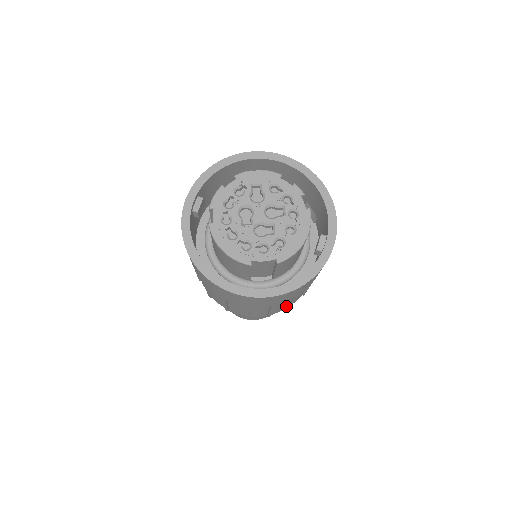
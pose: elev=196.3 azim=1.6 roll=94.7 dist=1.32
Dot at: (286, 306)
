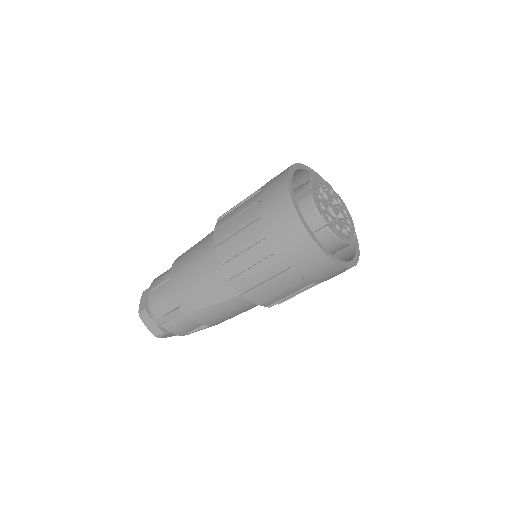
Dot at: occluded
